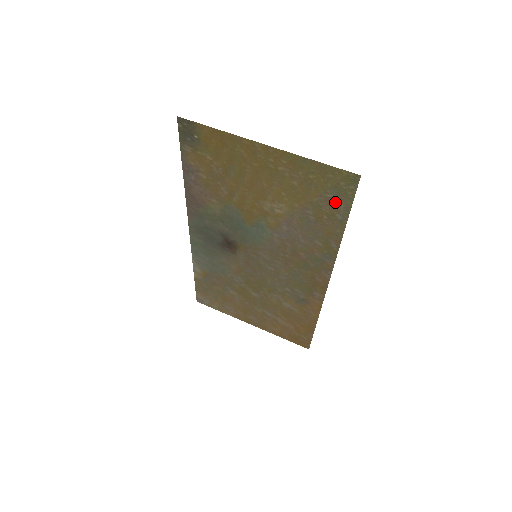
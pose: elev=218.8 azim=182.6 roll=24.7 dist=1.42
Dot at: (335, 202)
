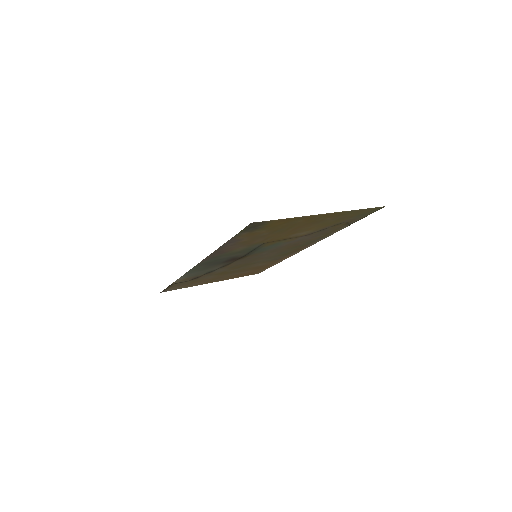
Dot at: (354, 219)
